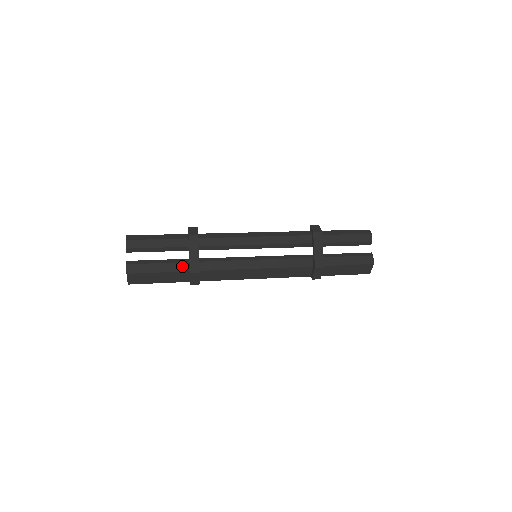
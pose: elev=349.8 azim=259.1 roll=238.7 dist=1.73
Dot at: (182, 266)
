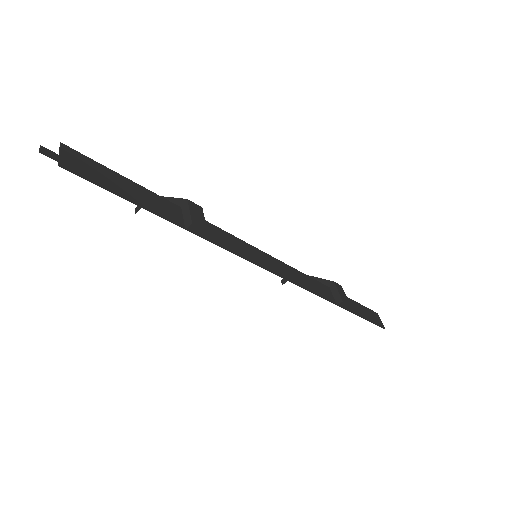
Dot at: occluded
